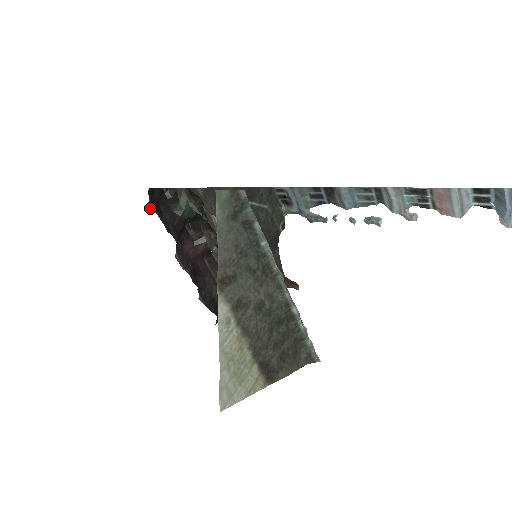
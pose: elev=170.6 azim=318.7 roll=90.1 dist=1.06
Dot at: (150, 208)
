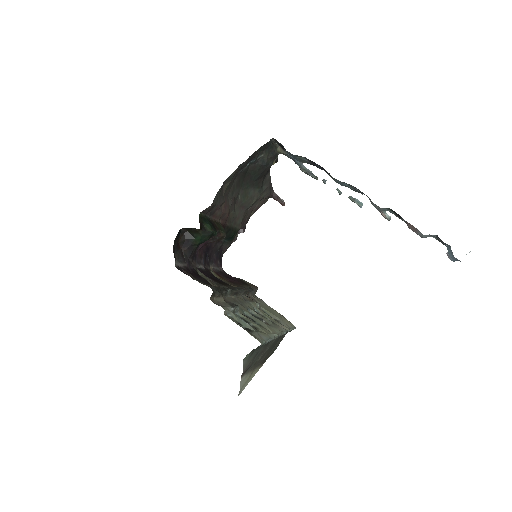
Dot at: (176, 267)
